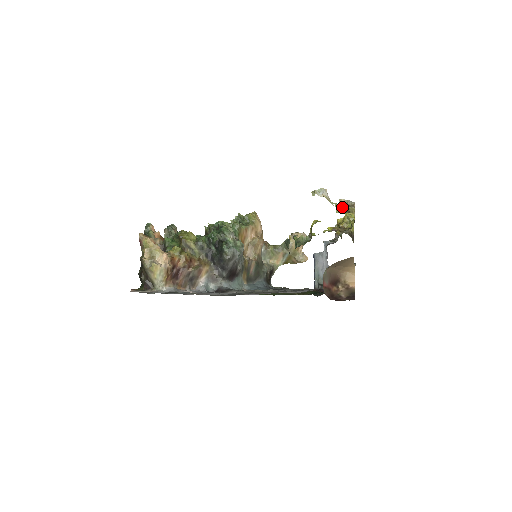
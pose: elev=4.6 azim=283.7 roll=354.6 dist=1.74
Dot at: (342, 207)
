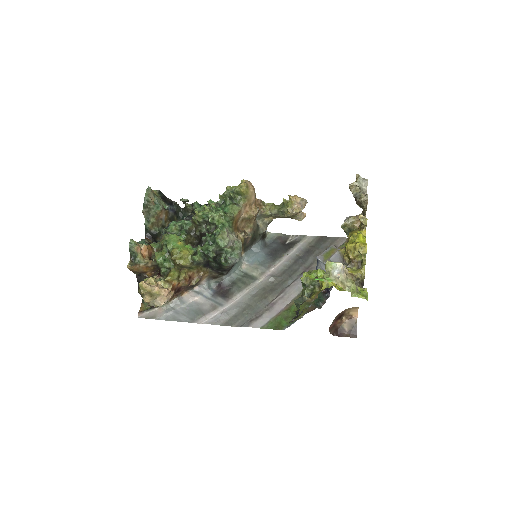
Dot at: (352, 191)
